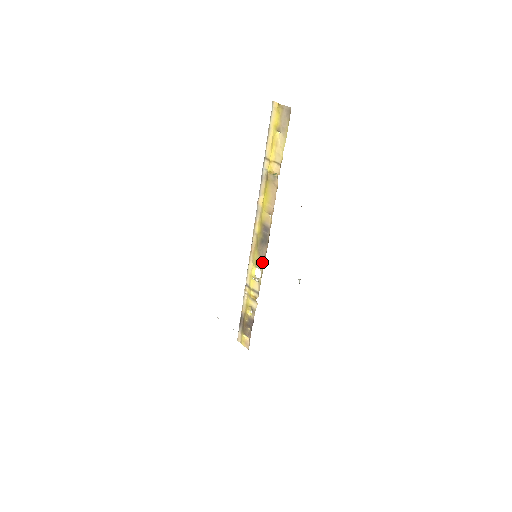
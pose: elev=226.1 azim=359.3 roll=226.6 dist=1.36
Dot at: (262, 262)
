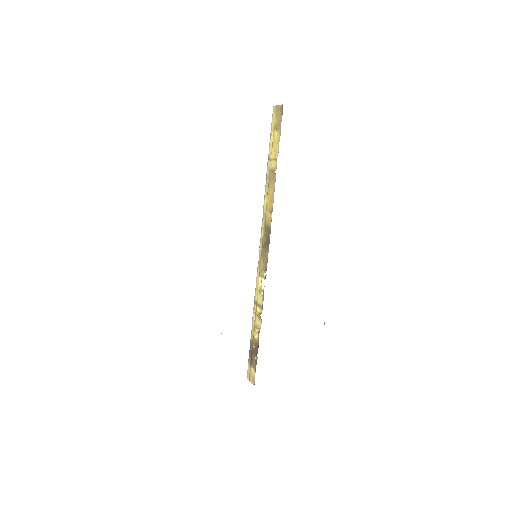
Dot at: (265, 268)
